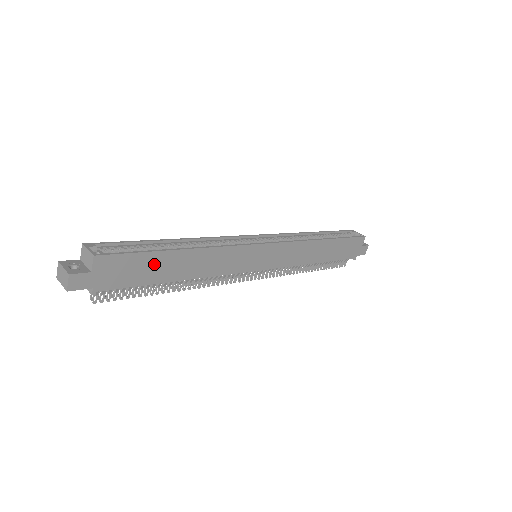
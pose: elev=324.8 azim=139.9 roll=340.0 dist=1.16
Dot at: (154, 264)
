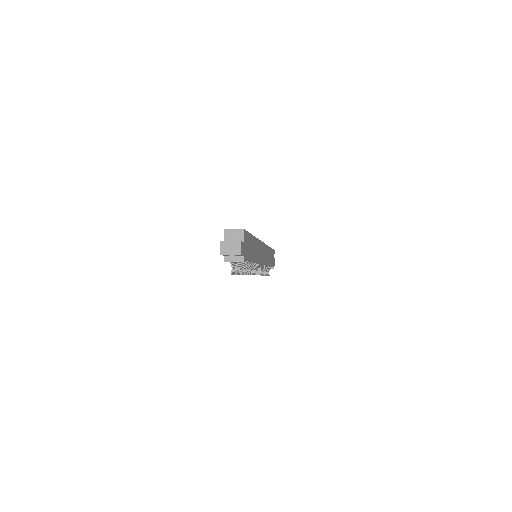
Dot at: (251, 244)
